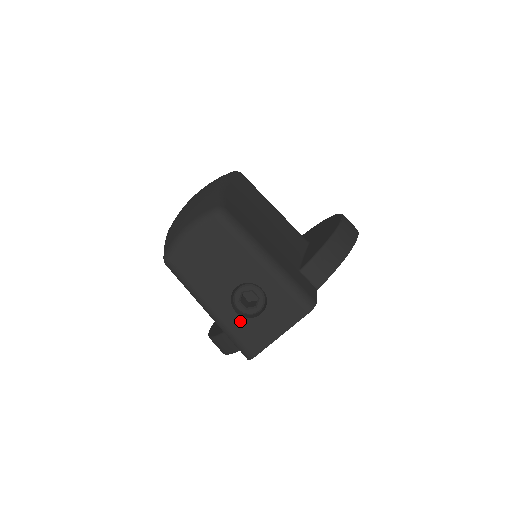
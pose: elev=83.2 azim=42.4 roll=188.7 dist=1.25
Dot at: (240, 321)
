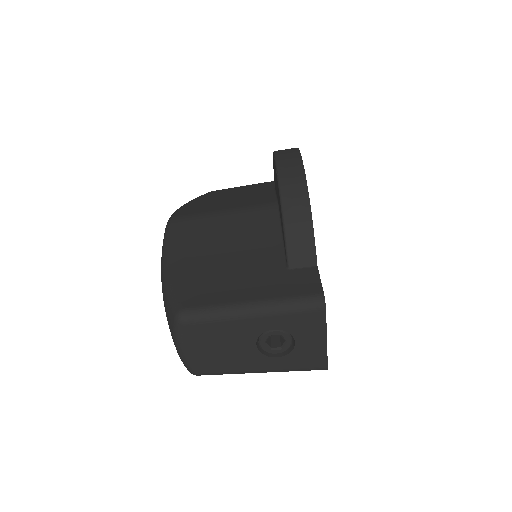
Dot at: (288, 359)
